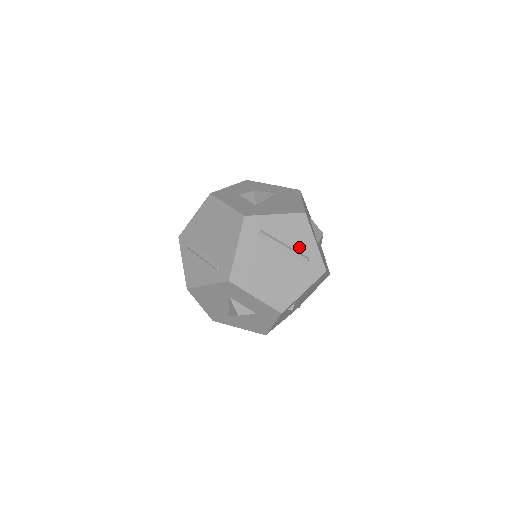
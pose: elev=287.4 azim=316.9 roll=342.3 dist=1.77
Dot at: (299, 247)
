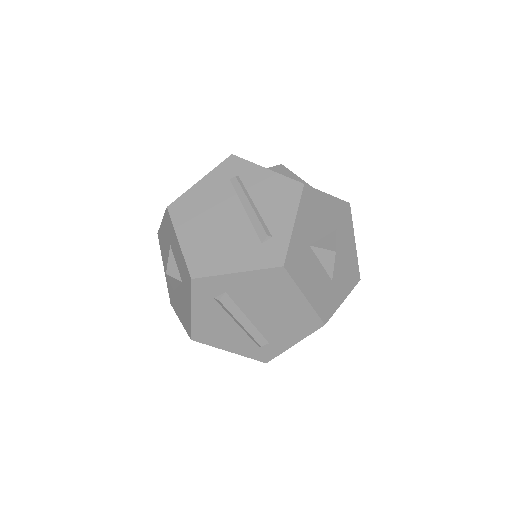
Dot at: (268, 217)
